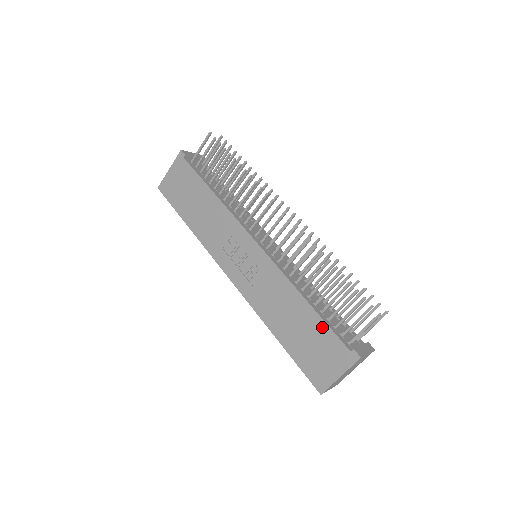
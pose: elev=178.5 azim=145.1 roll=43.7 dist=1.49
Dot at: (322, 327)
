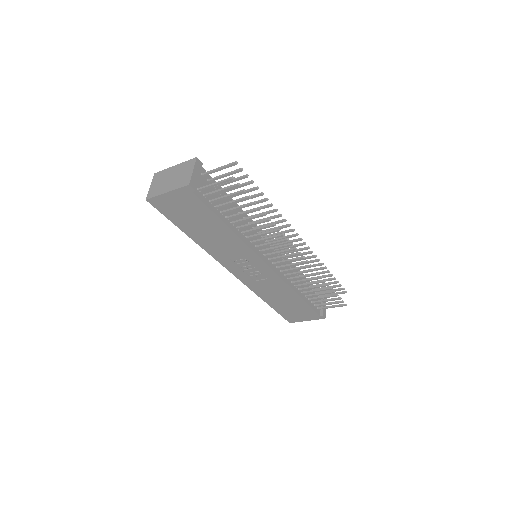
Dot at: (305, 306)
